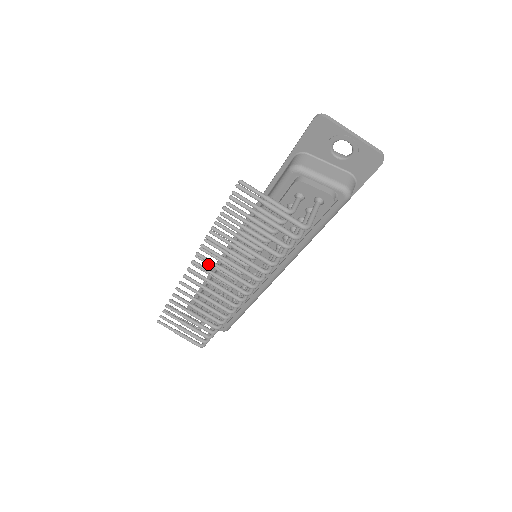
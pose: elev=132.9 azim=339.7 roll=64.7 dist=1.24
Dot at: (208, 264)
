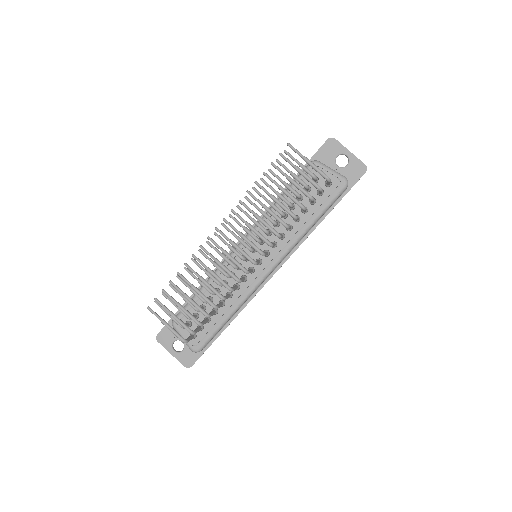
Dot at: (231, 231)
